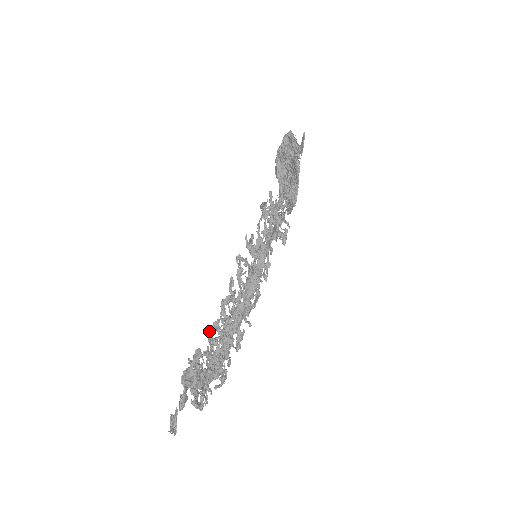
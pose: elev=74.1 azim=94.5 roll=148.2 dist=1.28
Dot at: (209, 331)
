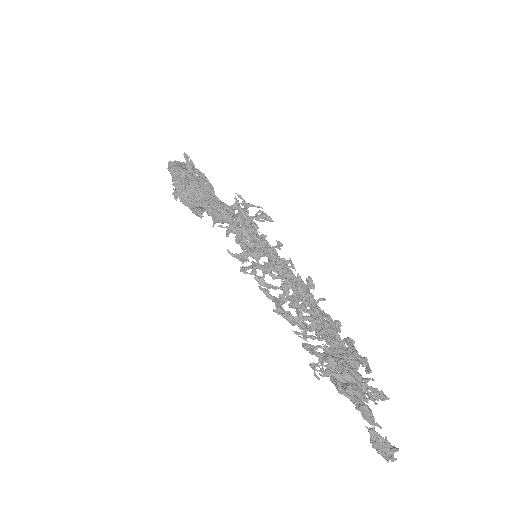
Dot at: (301, 337)
